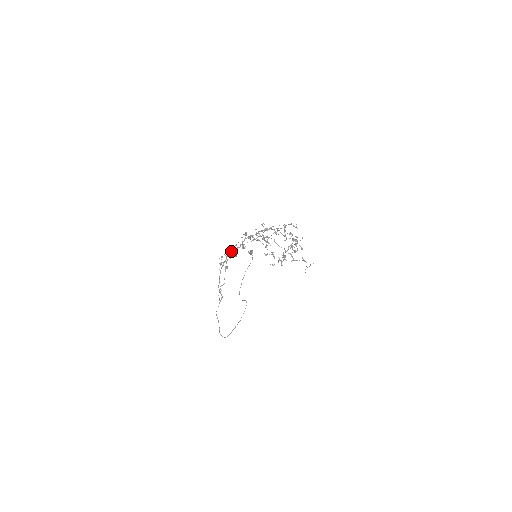
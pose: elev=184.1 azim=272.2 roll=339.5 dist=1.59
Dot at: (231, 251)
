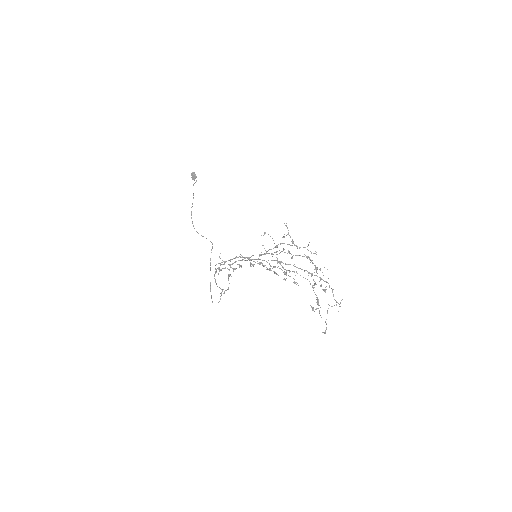
Dot at: occluded
